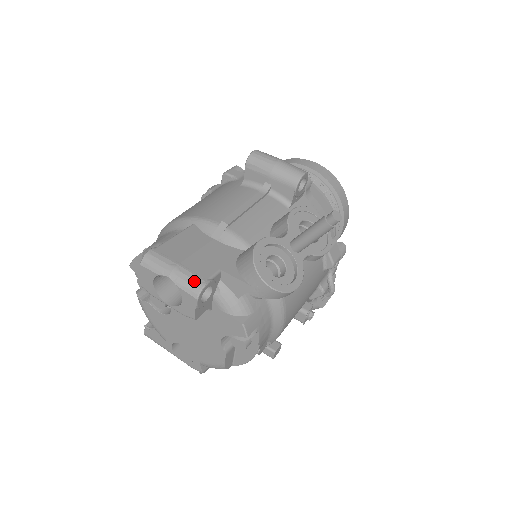
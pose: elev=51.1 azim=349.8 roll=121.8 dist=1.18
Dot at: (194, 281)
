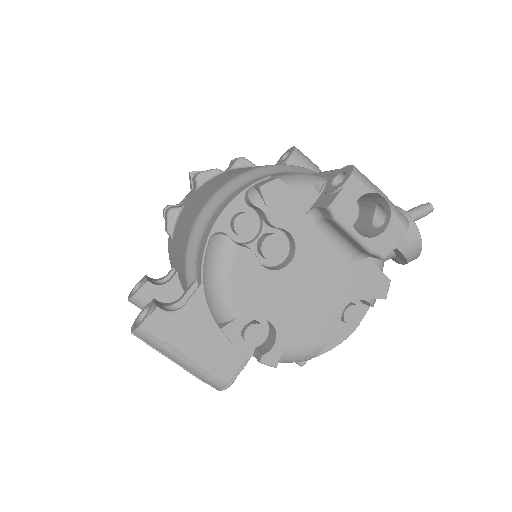
Dot at: occluded
